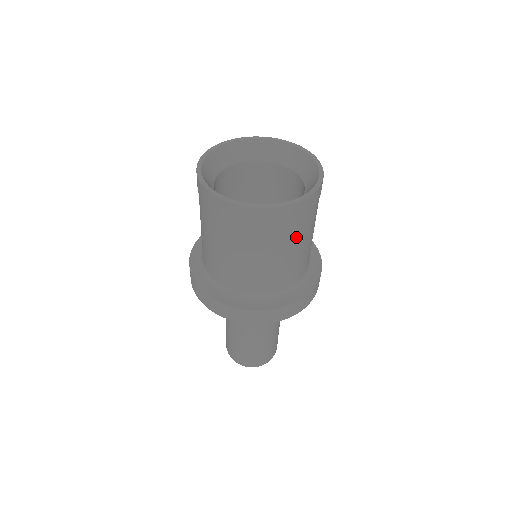
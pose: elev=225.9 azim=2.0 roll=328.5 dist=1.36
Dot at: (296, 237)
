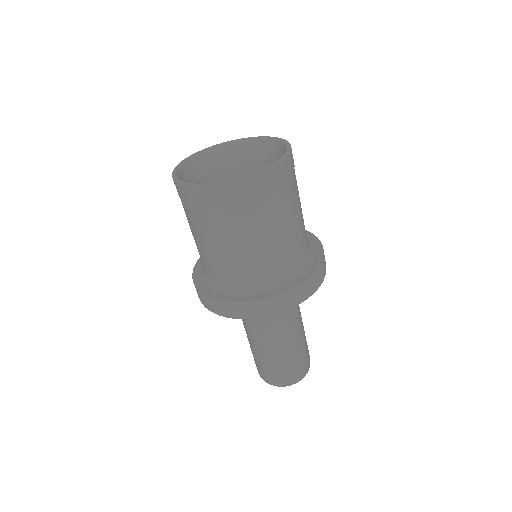
Dot at: (297, 191)
